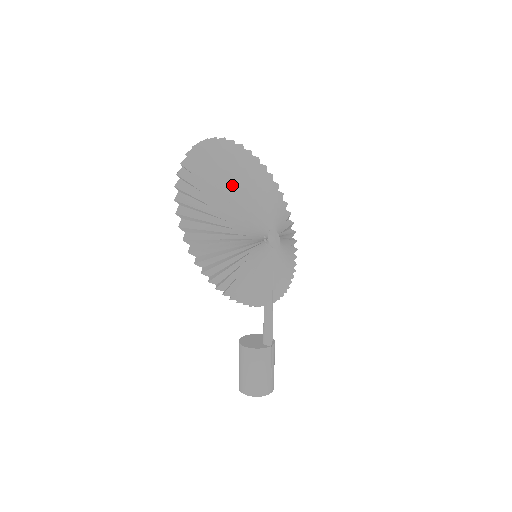
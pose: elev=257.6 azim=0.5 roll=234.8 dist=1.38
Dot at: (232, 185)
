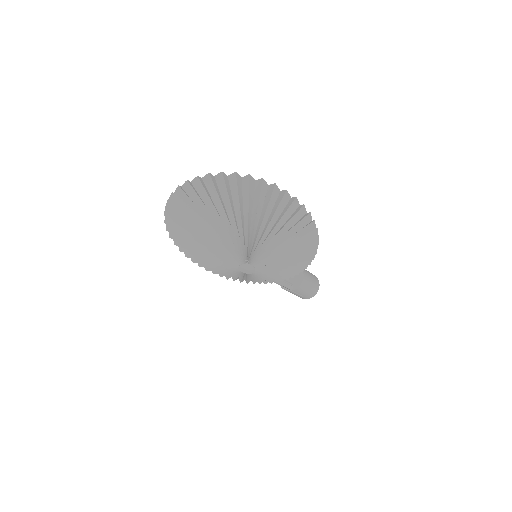
Dot at: (207, 227)
